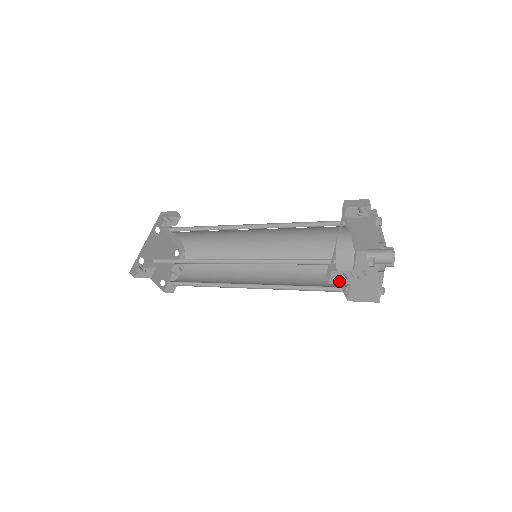
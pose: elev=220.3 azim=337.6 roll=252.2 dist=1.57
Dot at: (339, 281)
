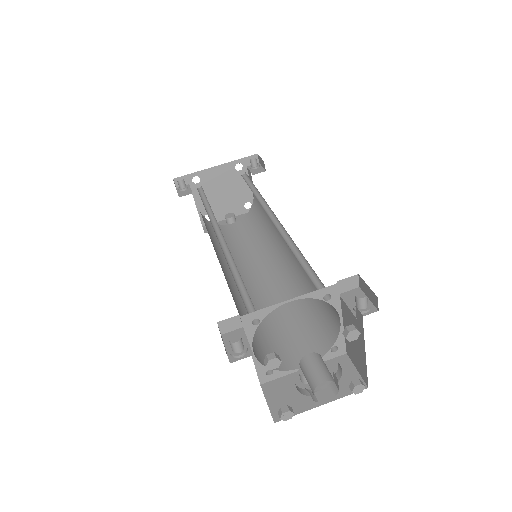
Dot at: (228, 343)
